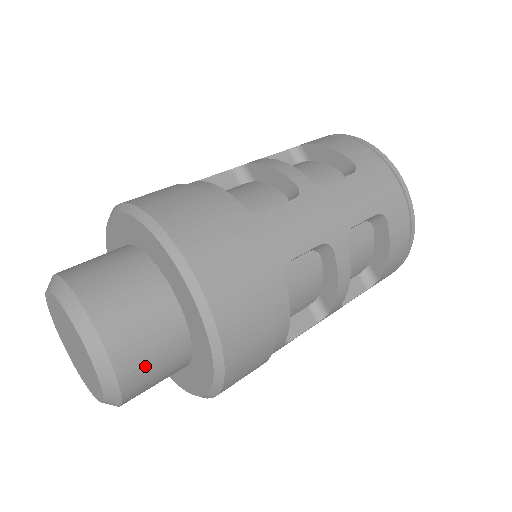
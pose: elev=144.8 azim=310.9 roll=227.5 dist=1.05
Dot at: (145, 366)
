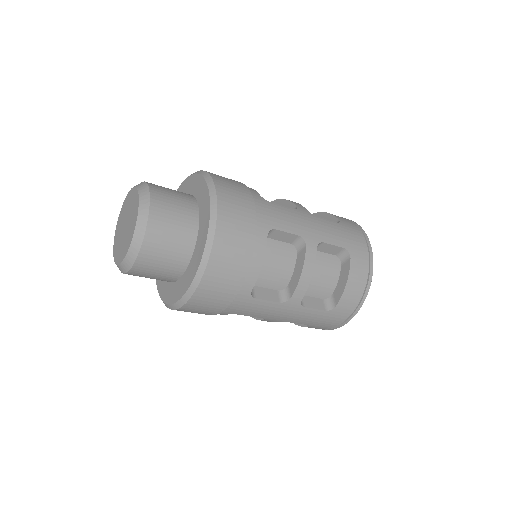
Dot at: (163, 237)
